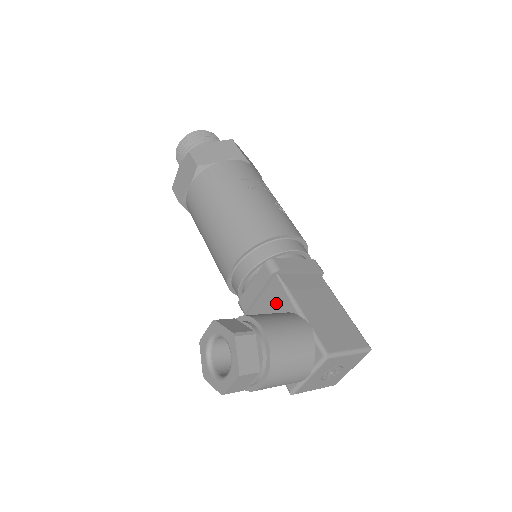
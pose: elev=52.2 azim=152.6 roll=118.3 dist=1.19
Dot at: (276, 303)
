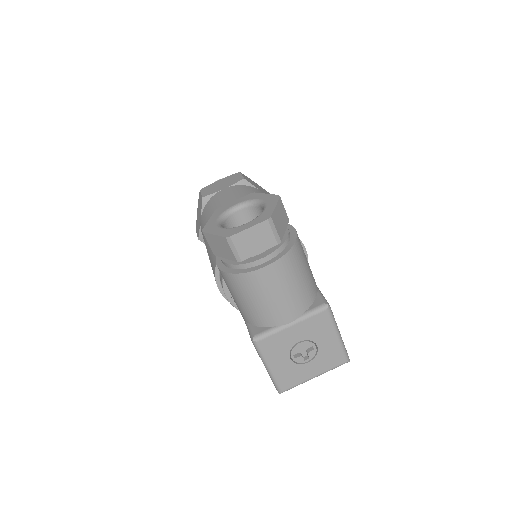
Dot at: occluded
